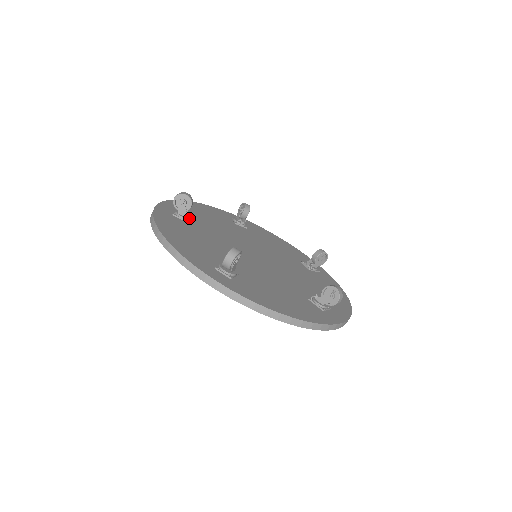
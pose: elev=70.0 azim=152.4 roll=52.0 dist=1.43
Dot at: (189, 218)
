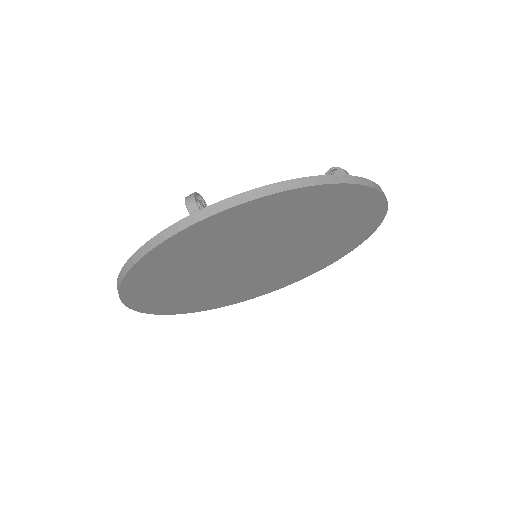
Dot at: occluded
